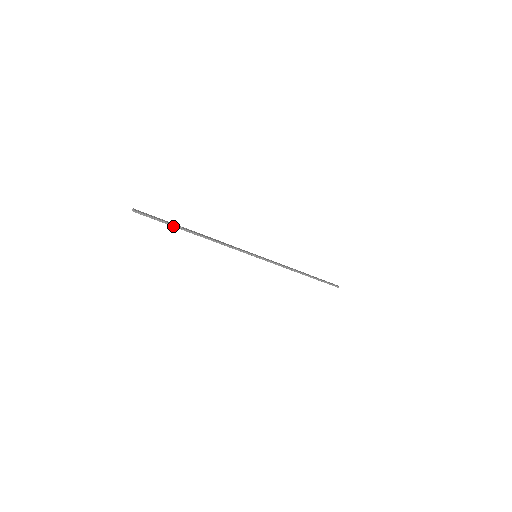
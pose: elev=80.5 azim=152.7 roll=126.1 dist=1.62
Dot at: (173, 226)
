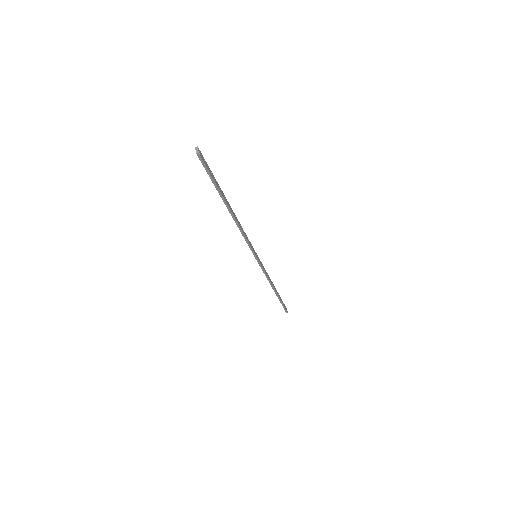
Dot at: (218, 190)
